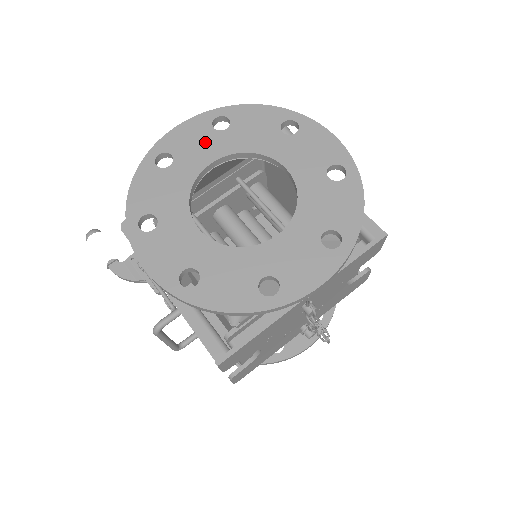
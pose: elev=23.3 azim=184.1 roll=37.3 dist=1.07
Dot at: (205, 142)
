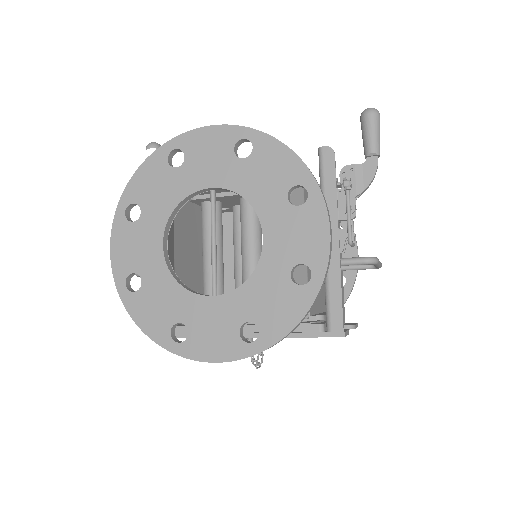
Dot at: (218, 161)
